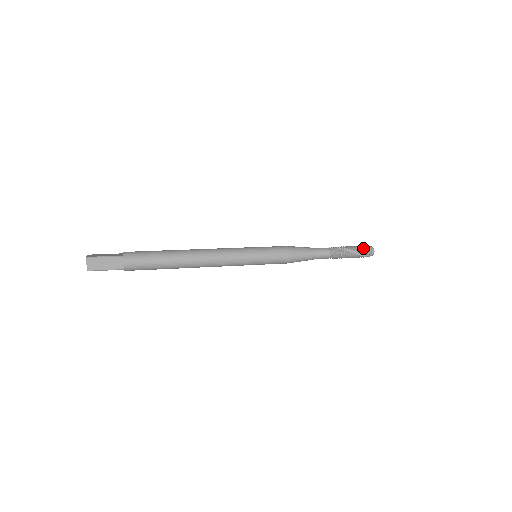
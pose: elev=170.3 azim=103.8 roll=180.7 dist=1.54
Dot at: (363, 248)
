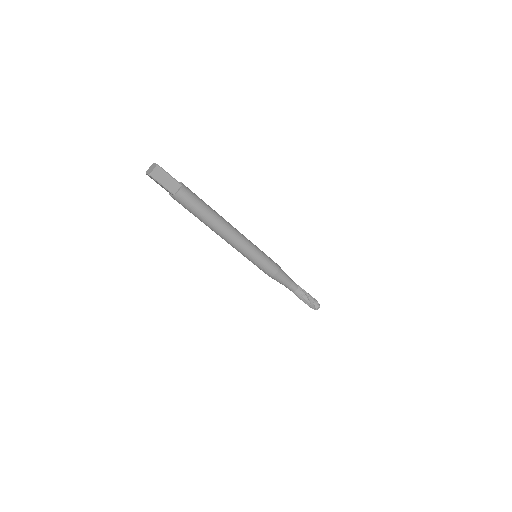
Dot at: (315, 300)
